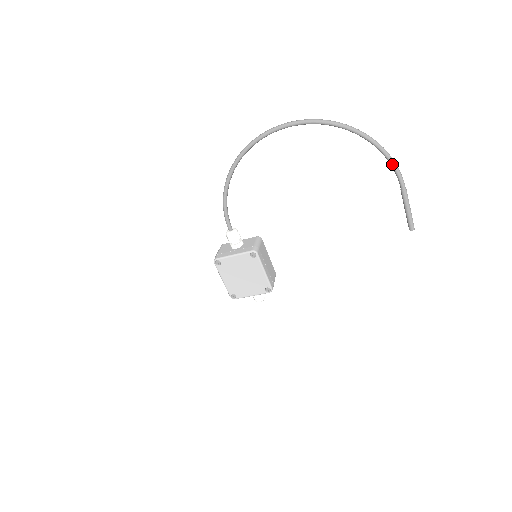
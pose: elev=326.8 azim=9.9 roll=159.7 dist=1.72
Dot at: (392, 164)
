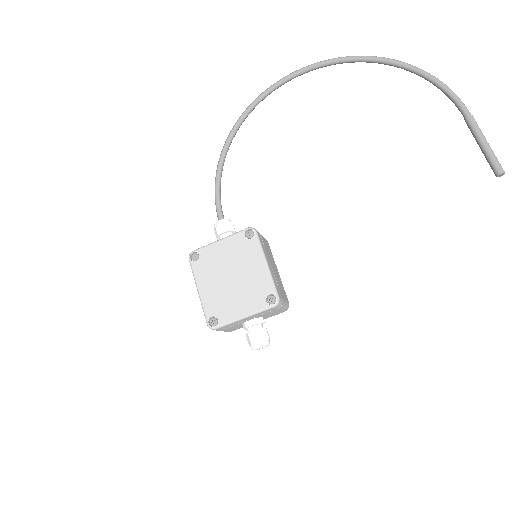
Dot at: (442, 86)
